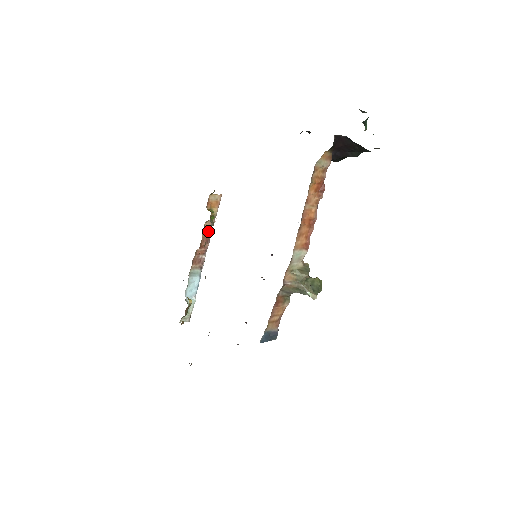
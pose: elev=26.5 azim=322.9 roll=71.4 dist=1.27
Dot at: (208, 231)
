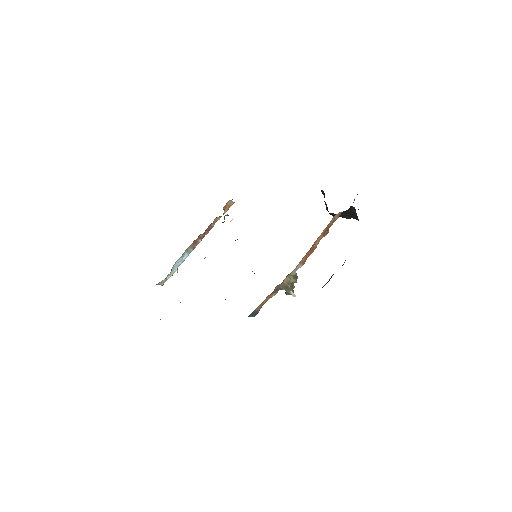
Dot at: (213, 224)
